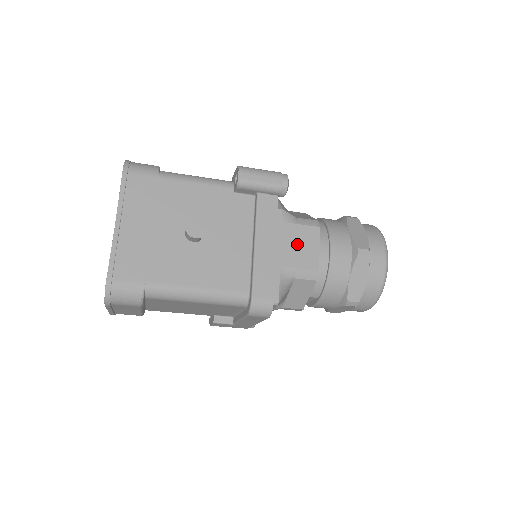
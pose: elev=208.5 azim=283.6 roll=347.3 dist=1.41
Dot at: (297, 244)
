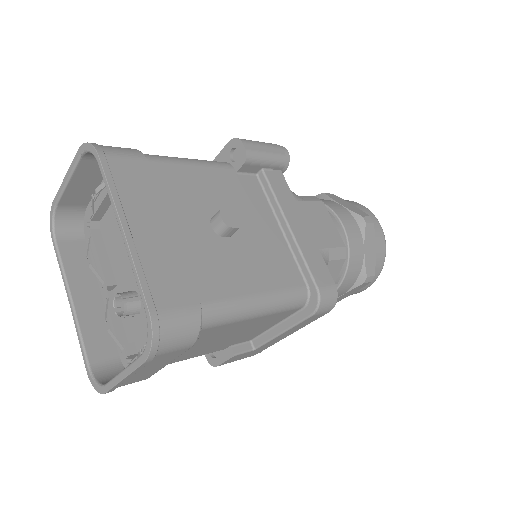
Dot at: (316, 222)
